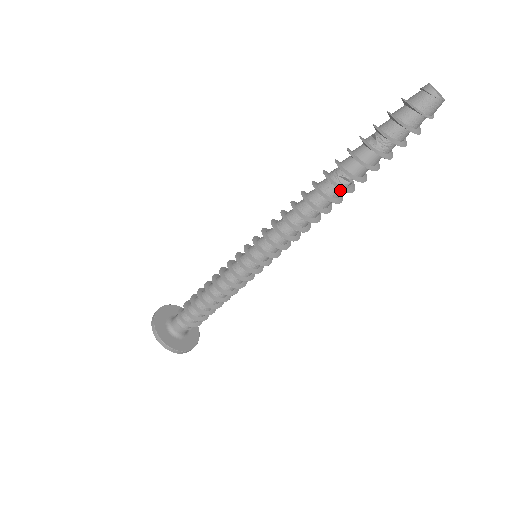
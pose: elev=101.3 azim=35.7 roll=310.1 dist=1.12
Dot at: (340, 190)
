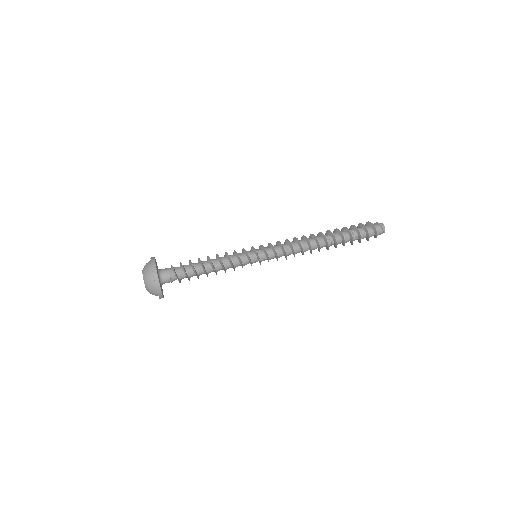
Dot at: occluded
